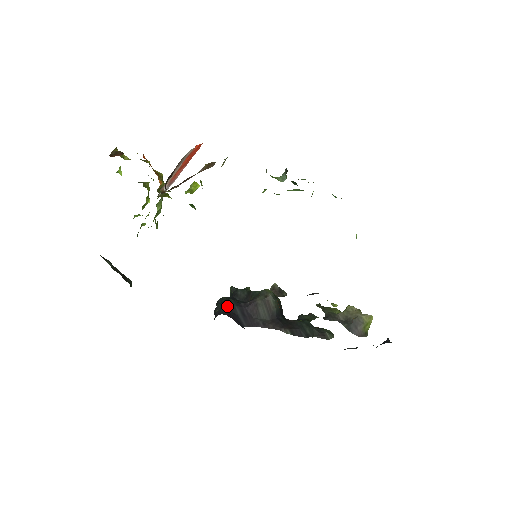
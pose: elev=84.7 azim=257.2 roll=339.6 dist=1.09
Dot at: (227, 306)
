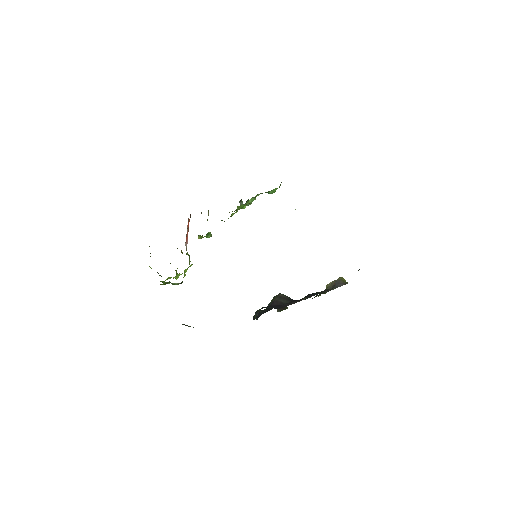
Dot at: (261, 308)
